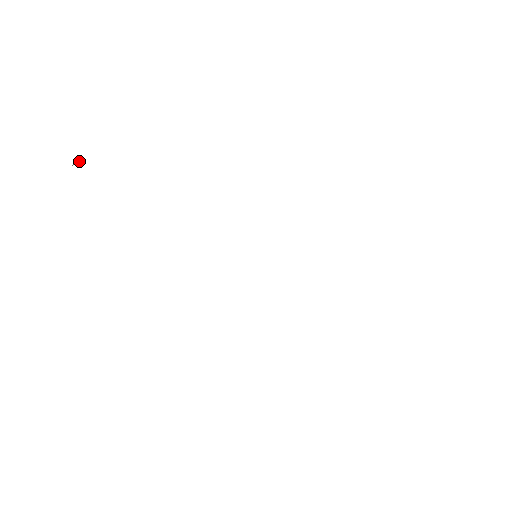
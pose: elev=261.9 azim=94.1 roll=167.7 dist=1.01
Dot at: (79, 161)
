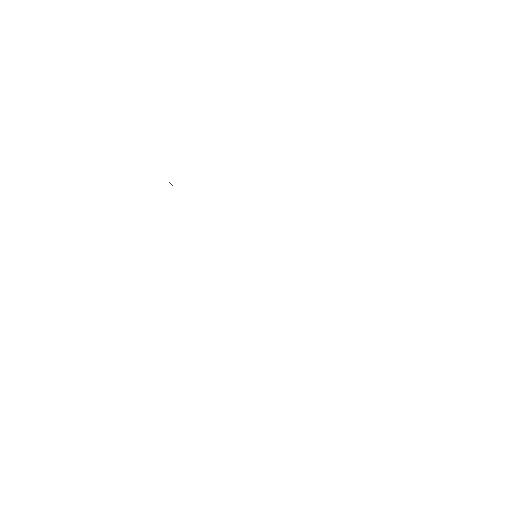
Dot at: occluded
